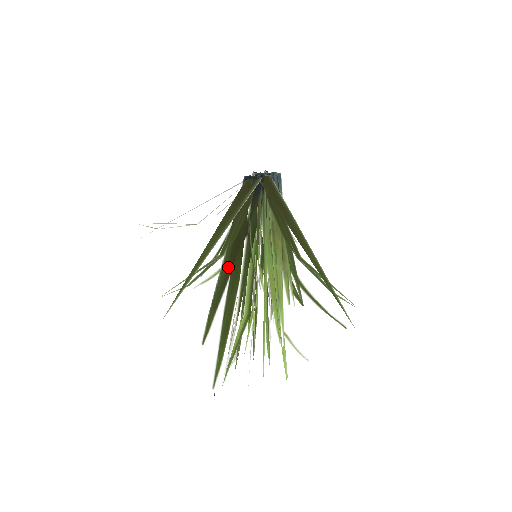
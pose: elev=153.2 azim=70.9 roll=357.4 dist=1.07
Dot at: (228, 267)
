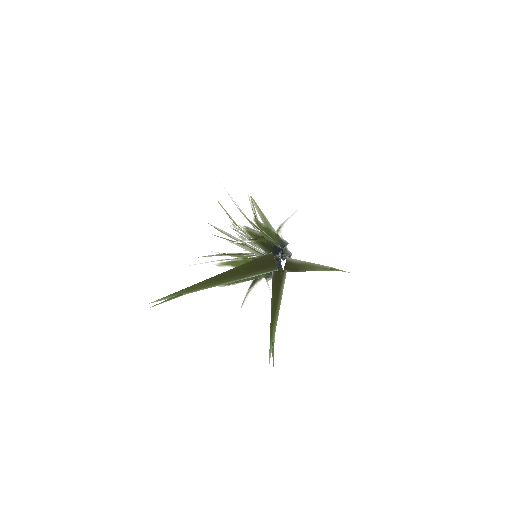
Dot at: occluded
